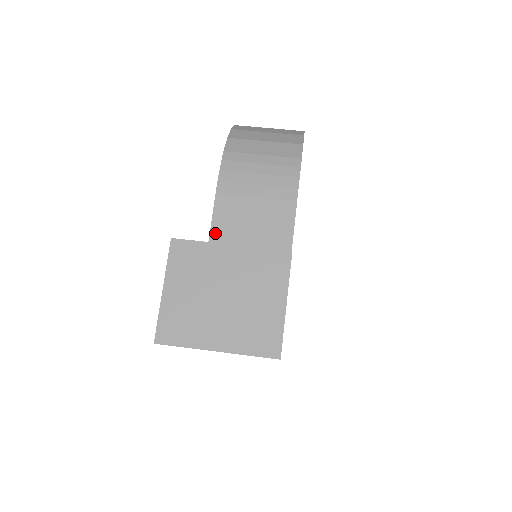
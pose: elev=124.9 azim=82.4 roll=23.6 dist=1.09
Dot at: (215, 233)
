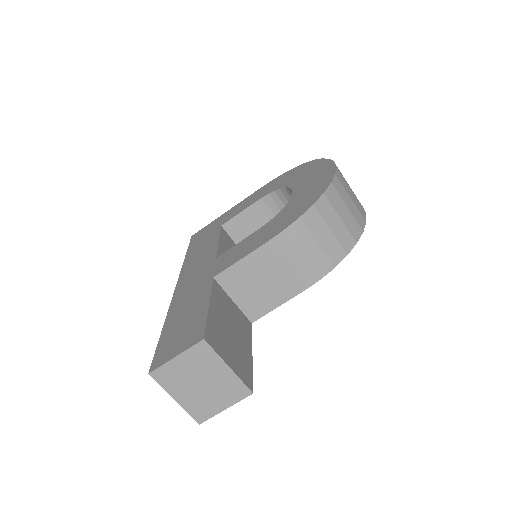
Dot at: (241, 264)
